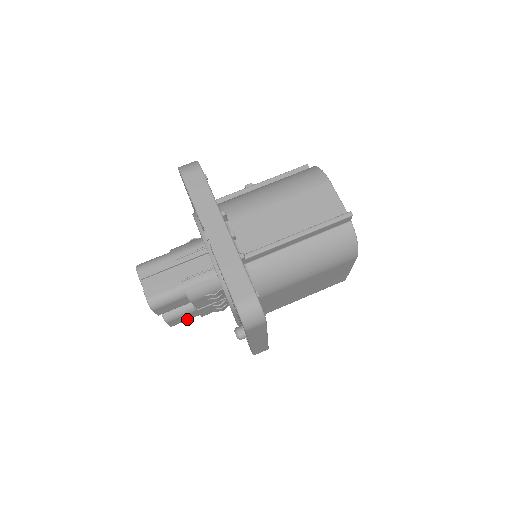
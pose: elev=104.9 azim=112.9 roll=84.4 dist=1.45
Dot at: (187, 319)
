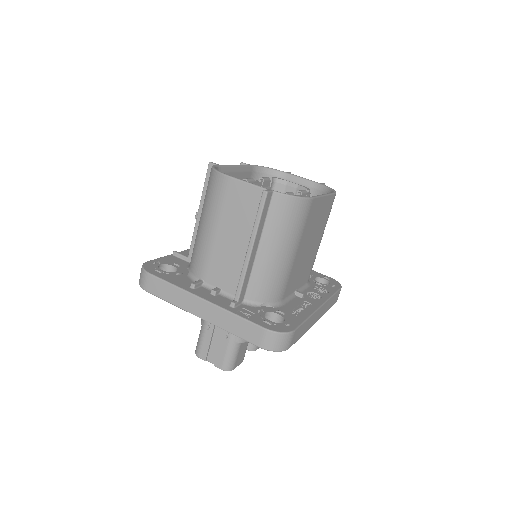
Dot at: occluded
